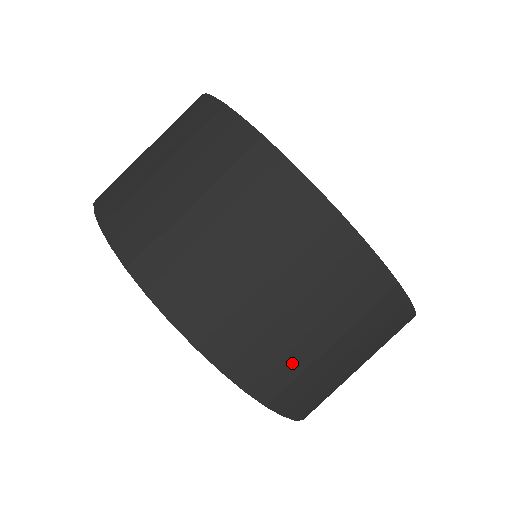
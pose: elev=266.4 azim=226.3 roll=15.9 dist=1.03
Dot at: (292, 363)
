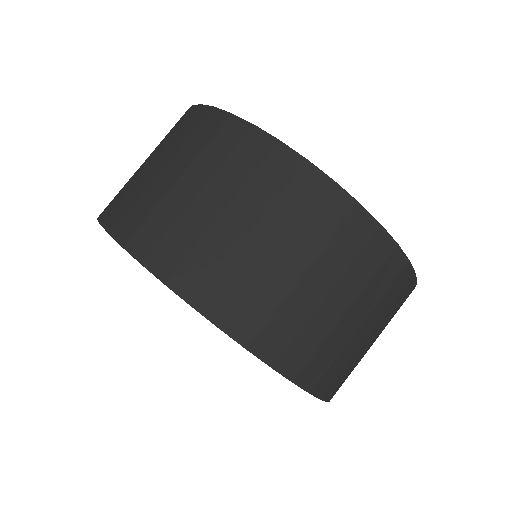
Dot at: (330, 348)
